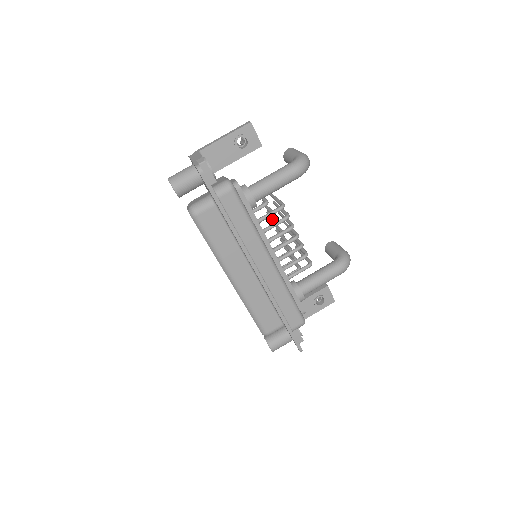
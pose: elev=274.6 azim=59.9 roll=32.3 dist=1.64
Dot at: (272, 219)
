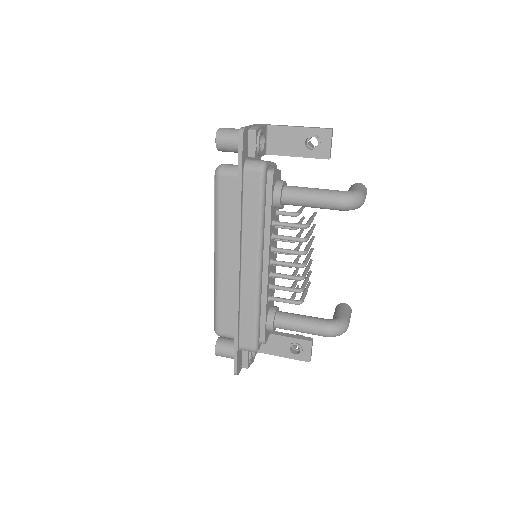
Dot at: (296, 235)
